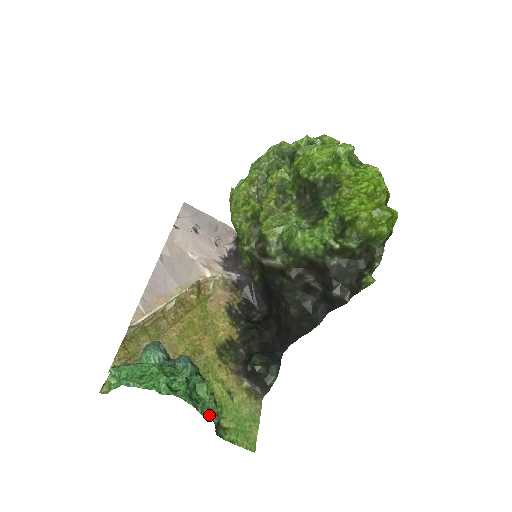
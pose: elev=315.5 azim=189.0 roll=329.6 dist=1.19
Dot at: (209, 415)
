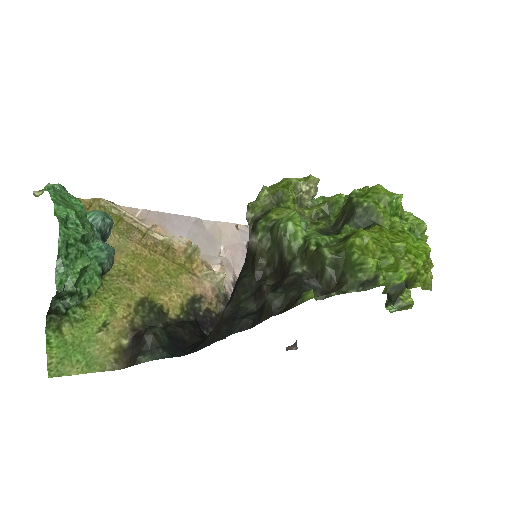
Dot at: (60, 278)
